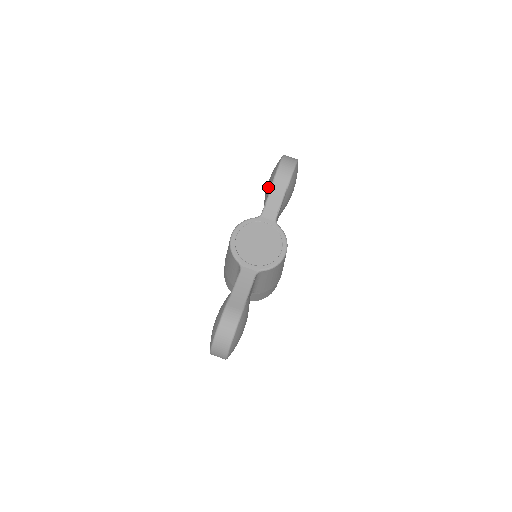
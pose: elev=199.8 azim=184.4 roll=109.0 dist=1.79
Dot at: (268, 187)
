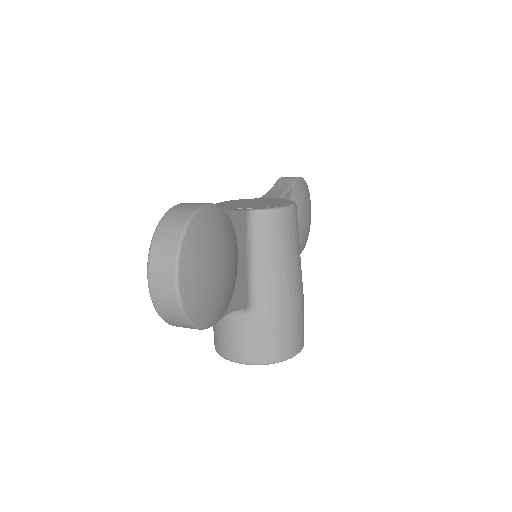
Dot at: occluded
